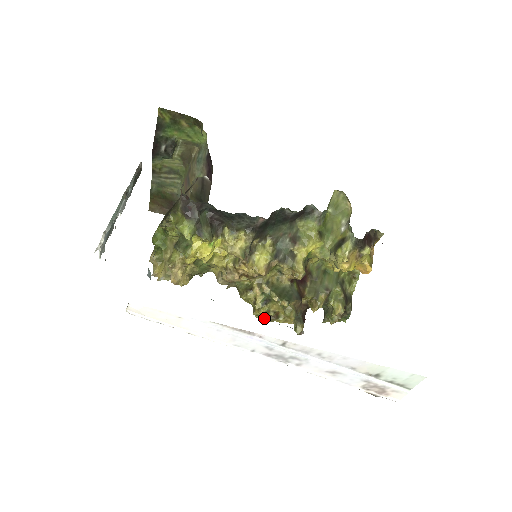
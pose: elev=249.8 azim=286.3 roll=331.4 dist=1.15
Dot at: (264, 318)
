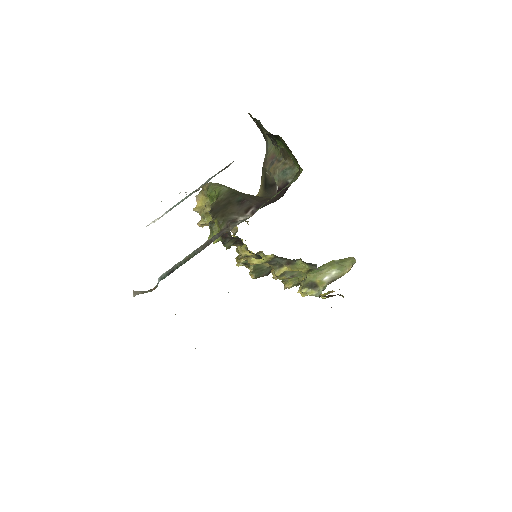
Dot at: occluded
